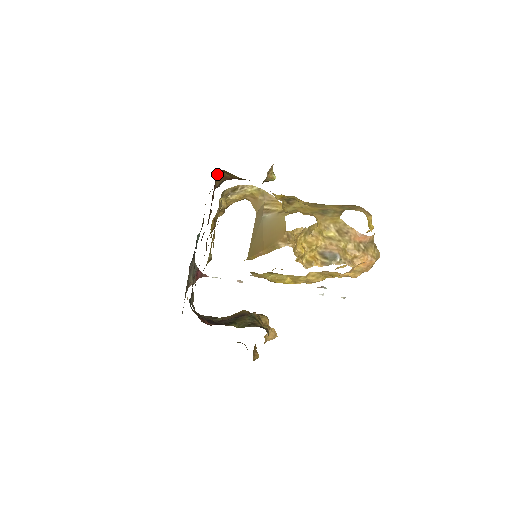
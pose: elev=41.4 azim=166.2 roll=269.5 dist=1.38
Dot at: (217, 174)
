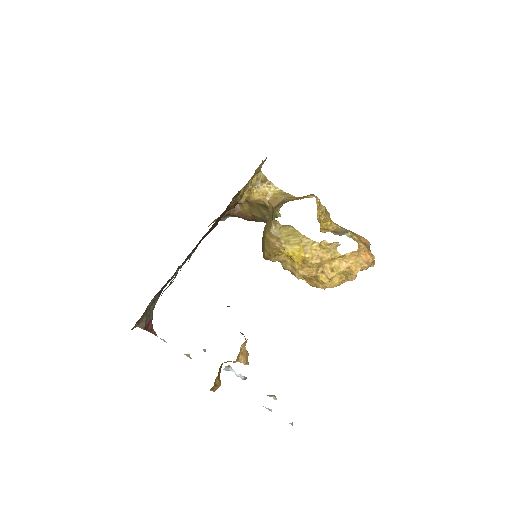
Dot at: (232, 201)
